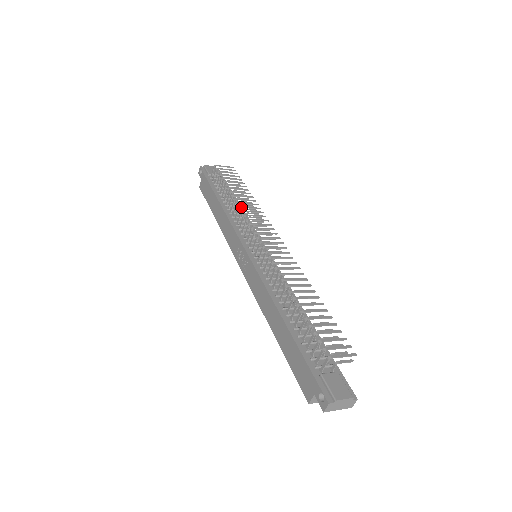
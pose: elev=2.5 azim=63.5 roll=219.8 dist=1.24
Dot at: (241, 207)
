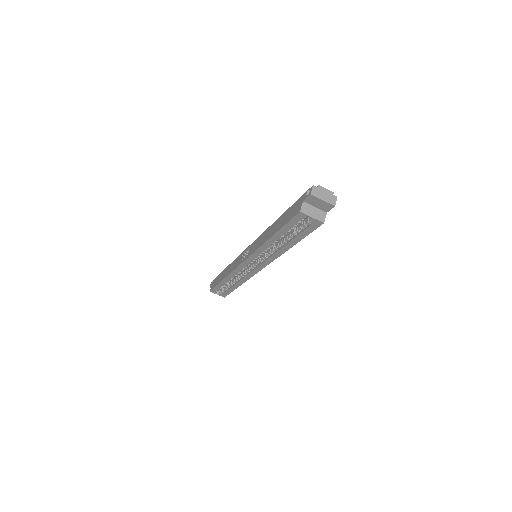
Dot at: occluded
